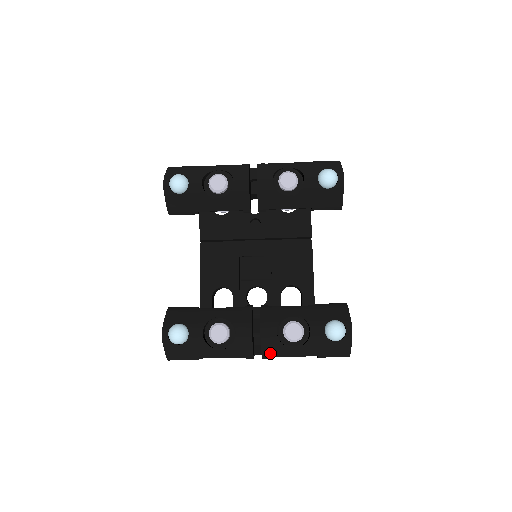
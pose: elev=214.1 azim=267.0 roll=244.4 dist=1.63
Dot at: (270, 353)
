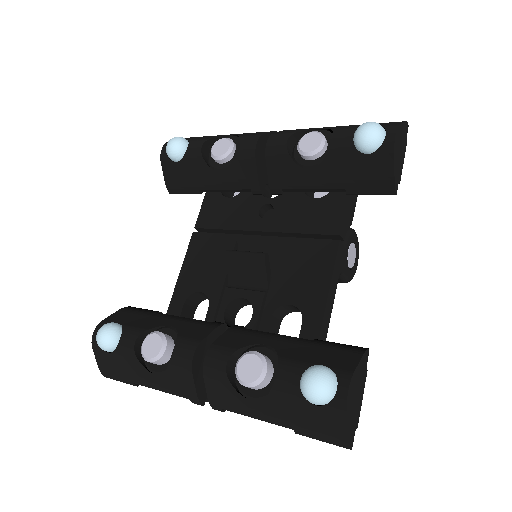
Dot at: (219, 400)
